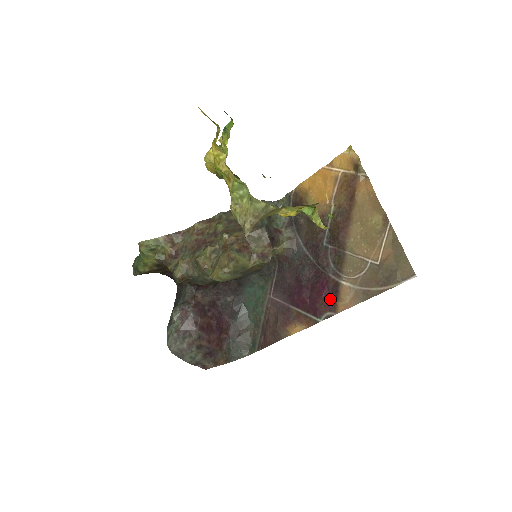
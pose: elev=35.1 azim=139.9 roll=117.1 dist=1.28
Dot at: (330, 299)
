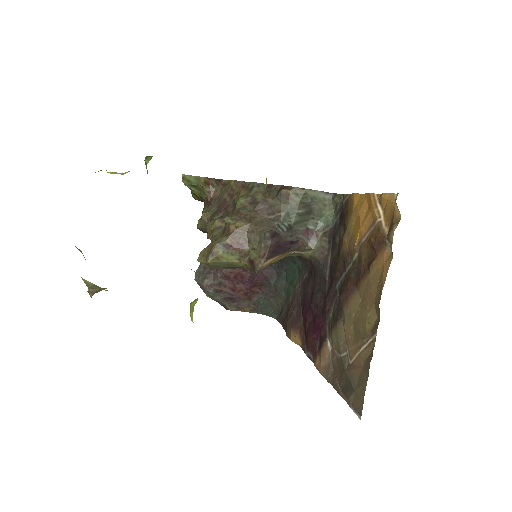
Dot at: (316, 345)
